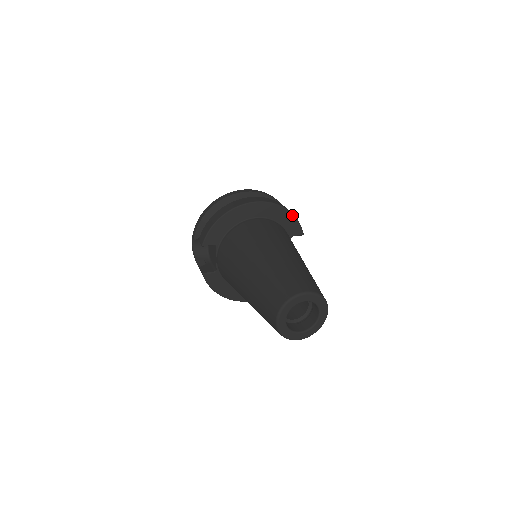
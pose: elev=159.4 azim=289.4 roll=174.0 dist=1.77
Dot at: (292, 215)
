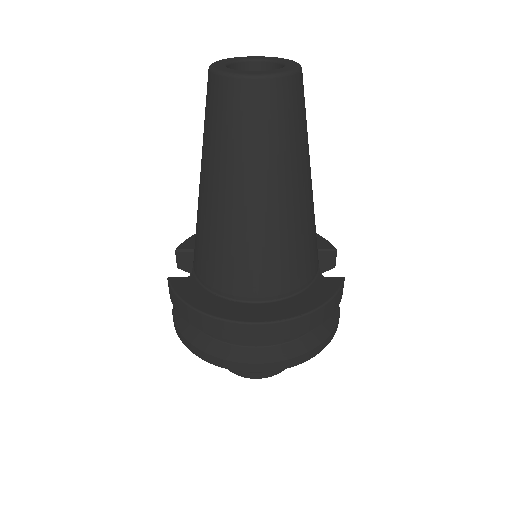
Dot at: occluded
